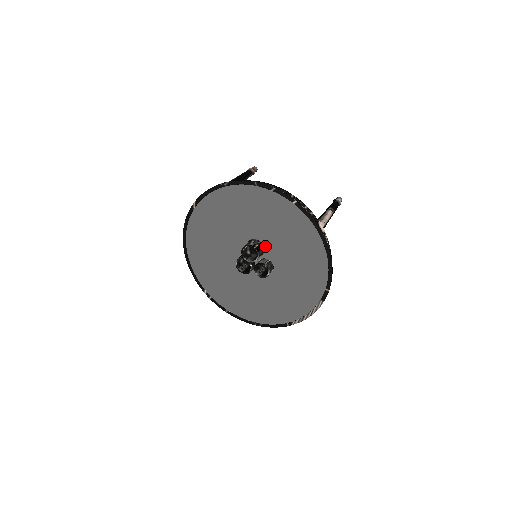
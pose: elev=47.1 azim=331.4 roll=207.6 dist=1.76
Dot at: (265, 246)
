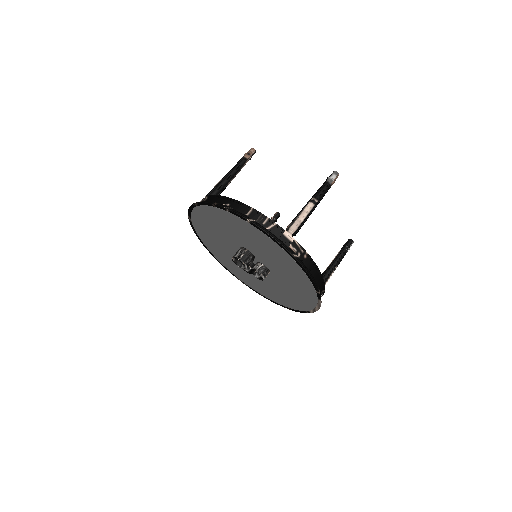
Dot at: (252, 253)
